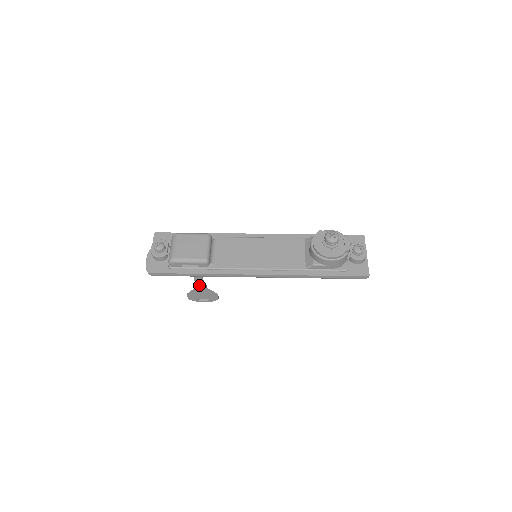
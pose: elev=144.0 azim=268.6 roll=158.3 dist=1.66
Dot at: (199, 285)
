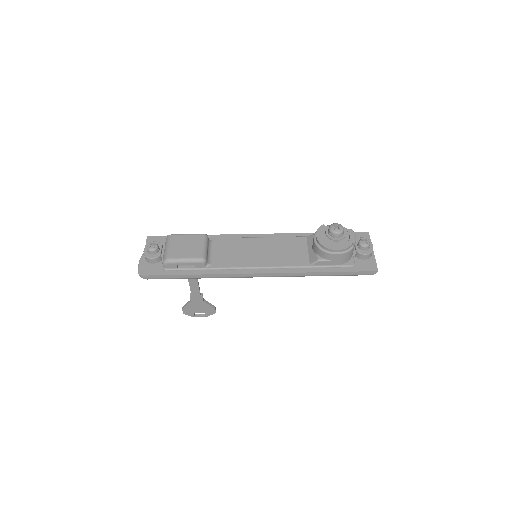
Dot at: (195, 295)
